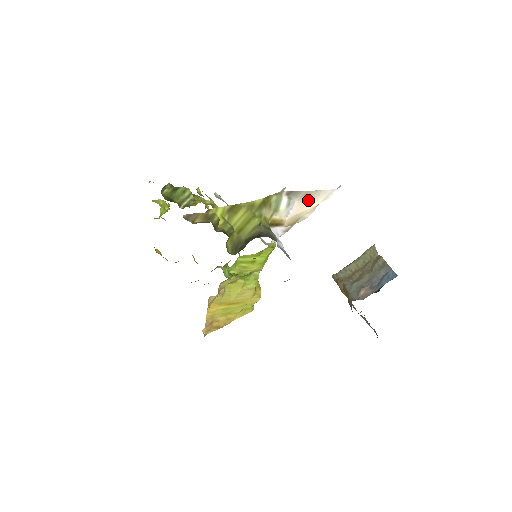
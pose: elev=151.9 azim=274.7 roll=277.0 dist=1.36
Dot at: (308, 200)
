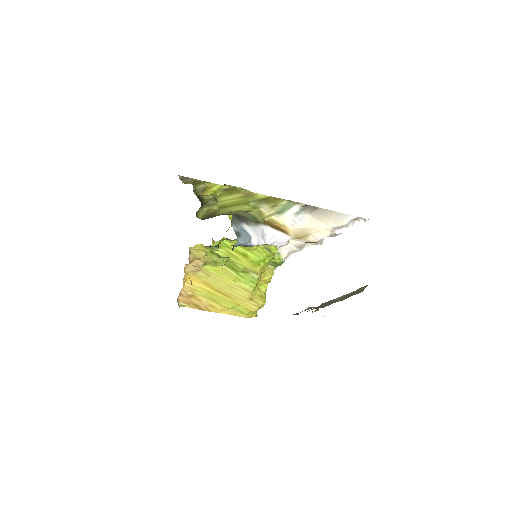
Dot at: (322, 218)
